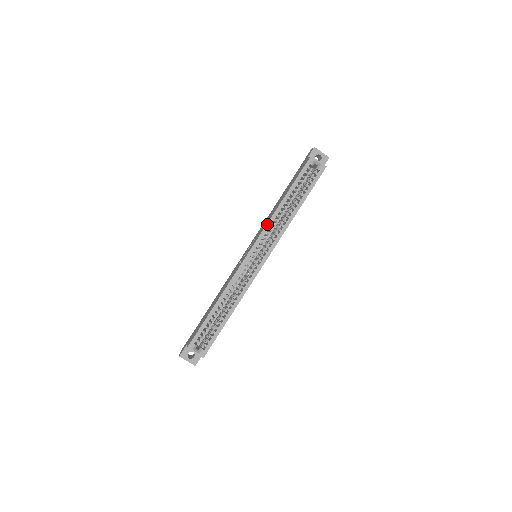
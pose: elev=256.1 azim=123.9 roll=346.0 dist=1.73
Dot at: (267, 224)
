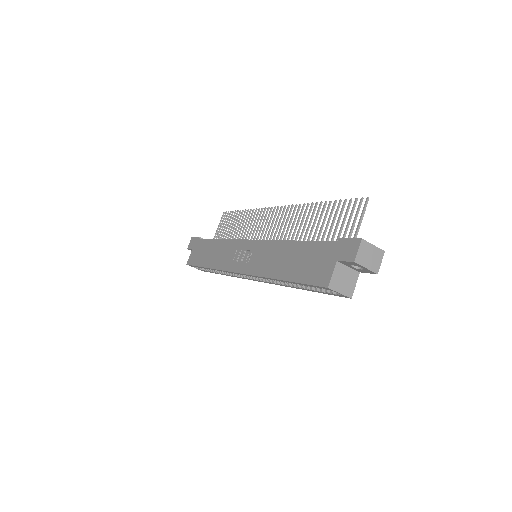
Dot at: (257, 276)
